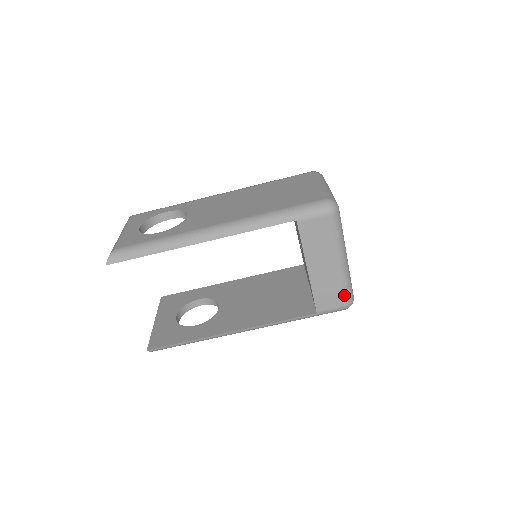
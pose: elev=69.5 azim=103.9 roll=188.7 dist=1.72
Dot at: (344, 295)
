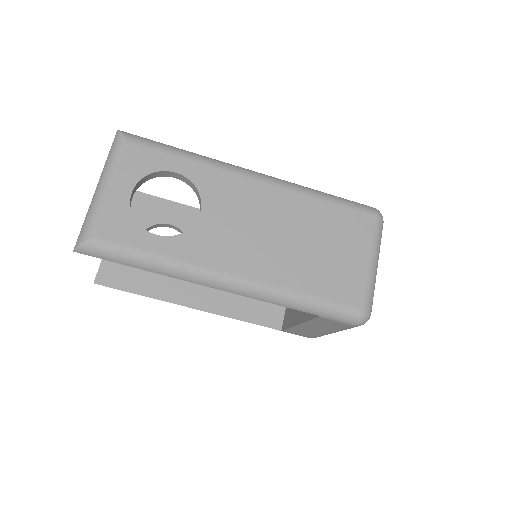
Dot at: (315, 337)
